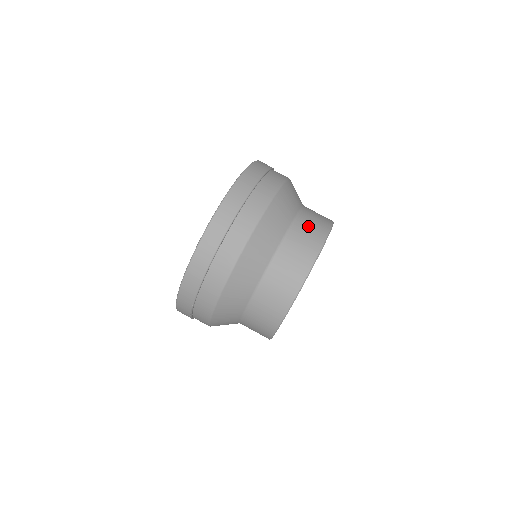
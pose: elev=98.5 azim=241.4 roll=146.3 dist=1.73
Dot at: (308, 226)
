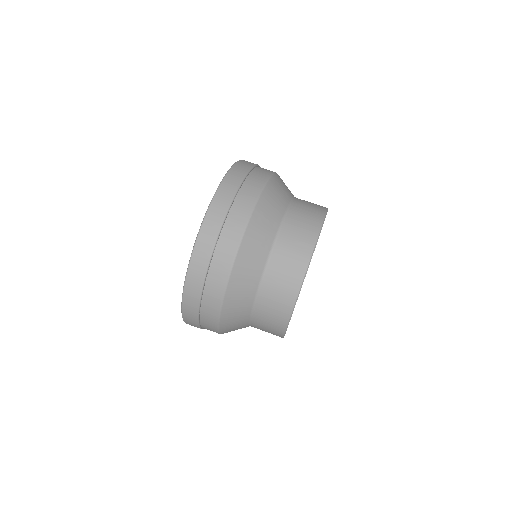
Dot at: (290, 247)
